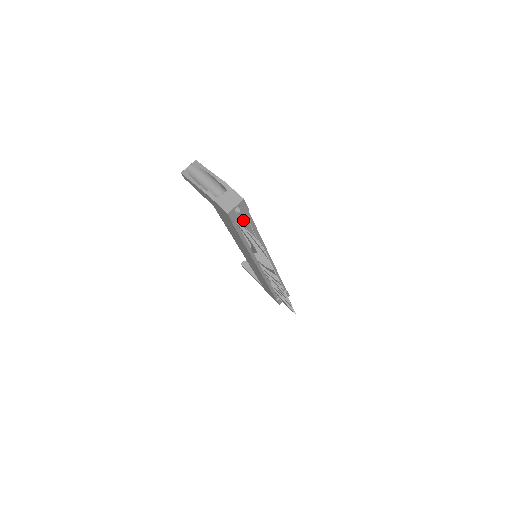
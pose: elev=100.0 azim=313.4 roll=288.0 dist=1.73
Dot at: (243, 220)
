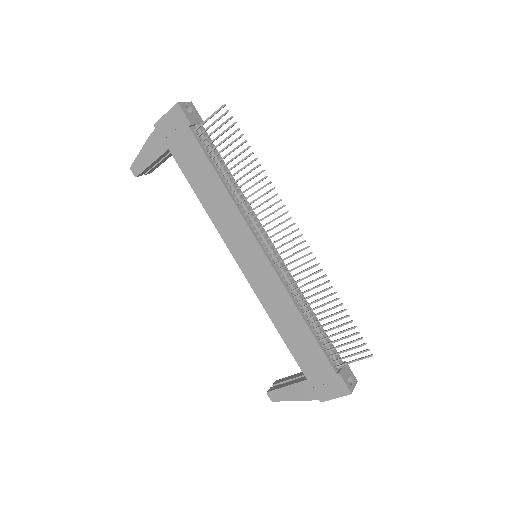
Dot at: occluded
